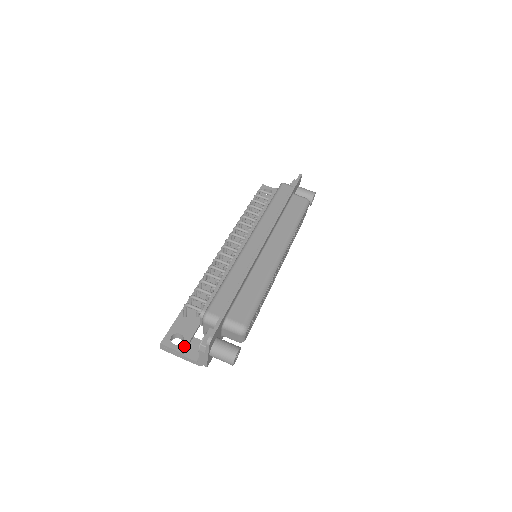
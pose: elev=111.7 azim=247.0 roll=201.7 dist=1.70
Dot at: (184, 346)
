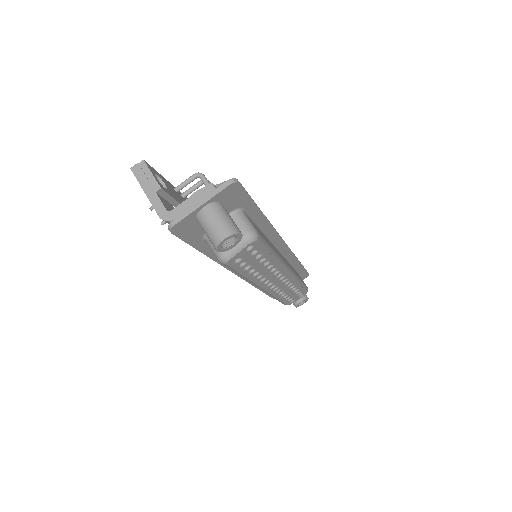
Dot at: (165, 190)
